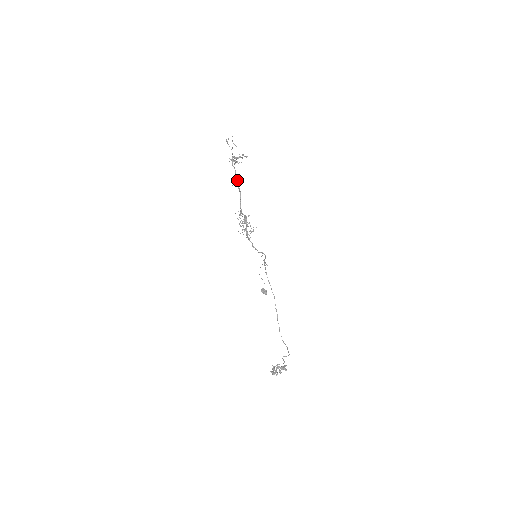
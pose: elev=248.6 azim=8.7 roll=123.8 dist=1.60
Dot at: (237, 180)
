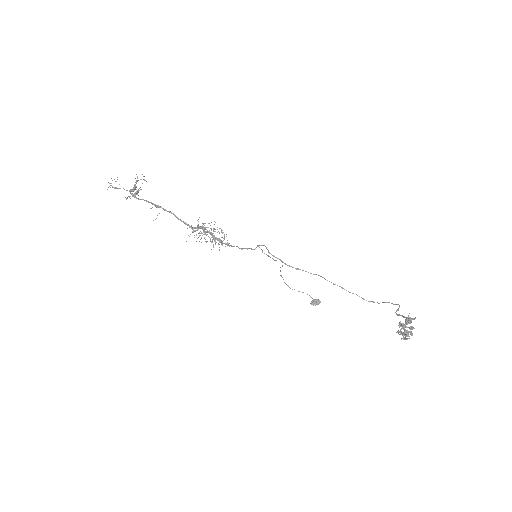
Dot at: (156, 206)
